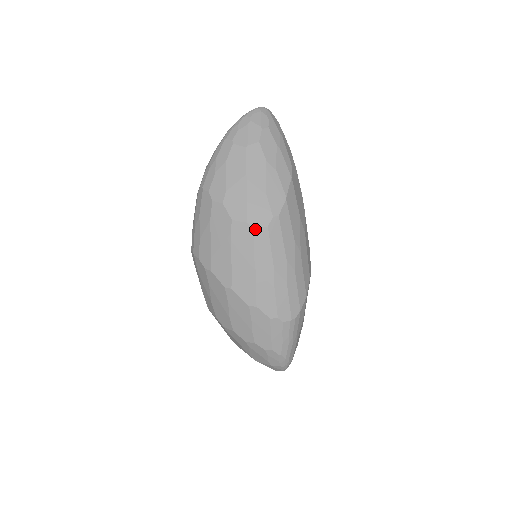
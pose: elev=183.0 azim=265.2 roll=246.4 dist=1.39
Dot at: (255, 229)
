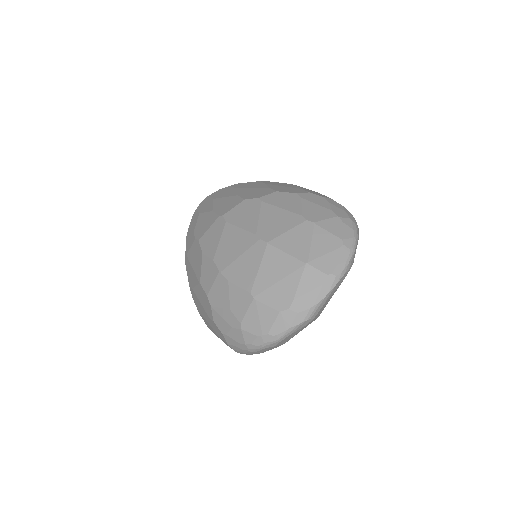
Dot at: occluded
